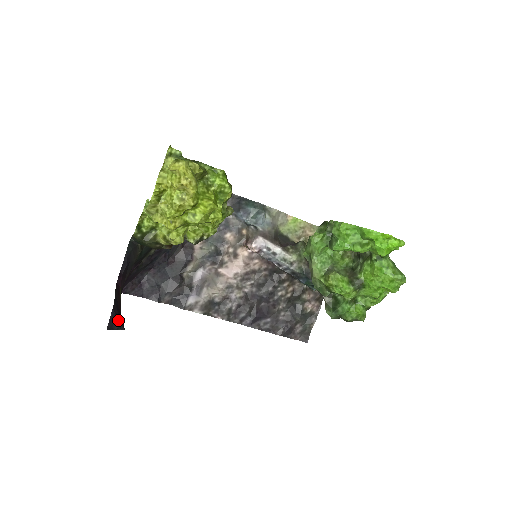
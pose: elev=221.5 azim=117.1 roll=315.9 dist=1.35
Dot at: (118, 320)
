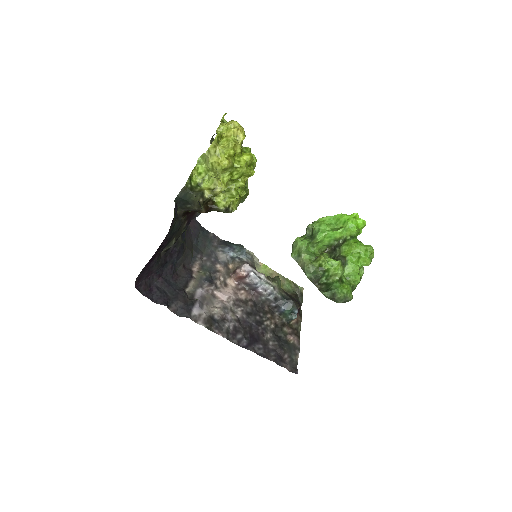
Dot at: occluded
